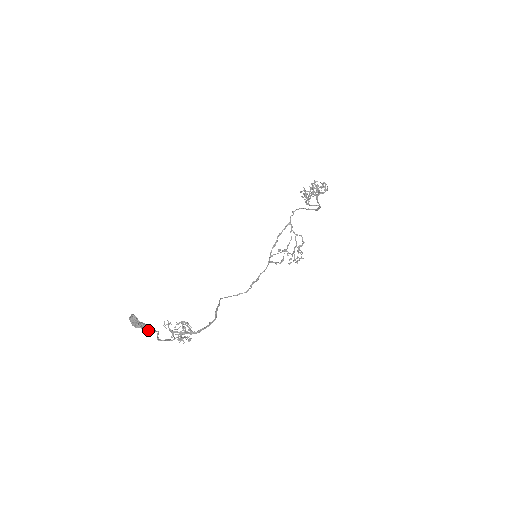
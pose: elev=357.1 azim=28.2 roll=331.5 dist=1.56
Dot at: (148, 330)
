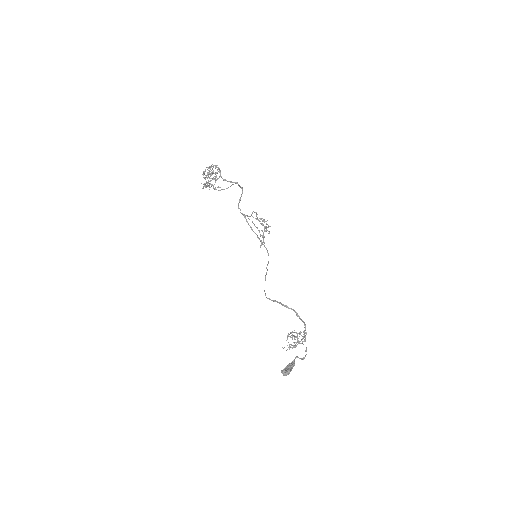
Dot at: (294, 364)
